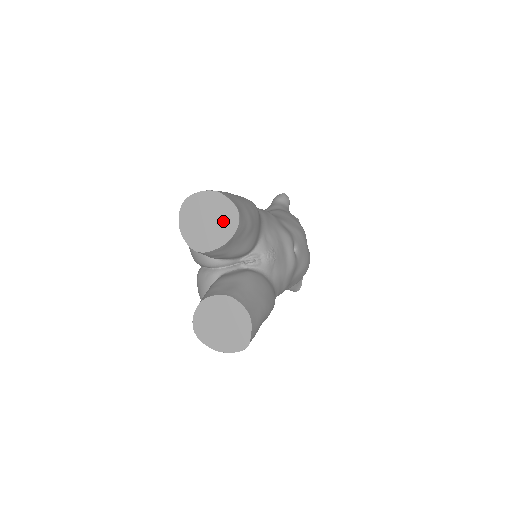
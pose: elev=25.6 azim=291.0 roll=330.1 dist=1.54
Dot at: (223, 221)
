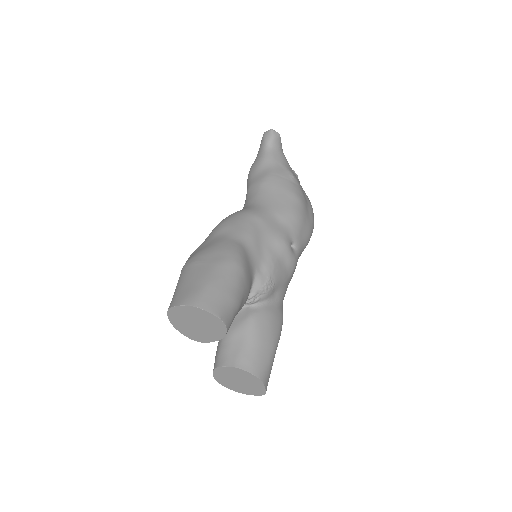
Dot at: (211, 326)
